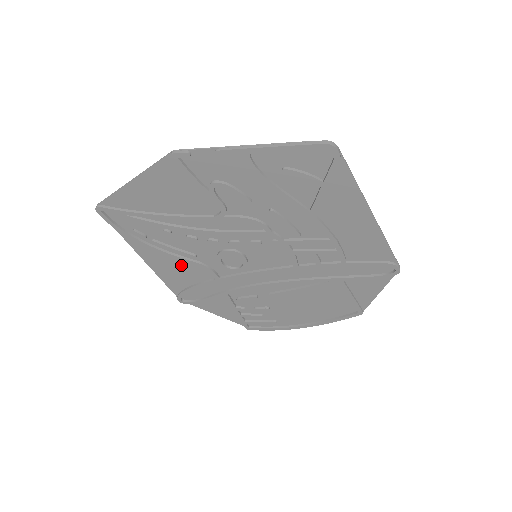
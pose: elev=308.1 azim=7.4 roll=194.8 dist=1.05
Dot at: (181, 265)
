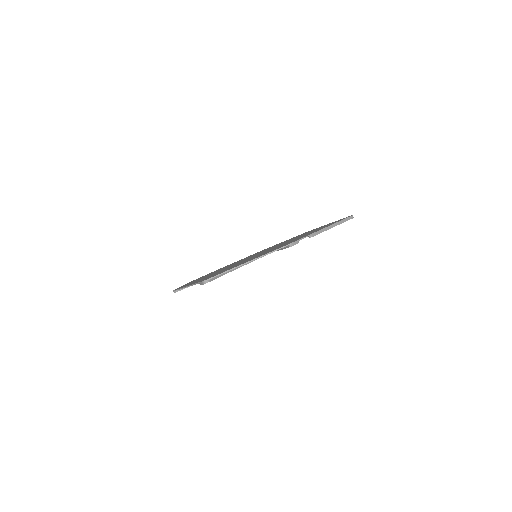
Dot at: occluded
